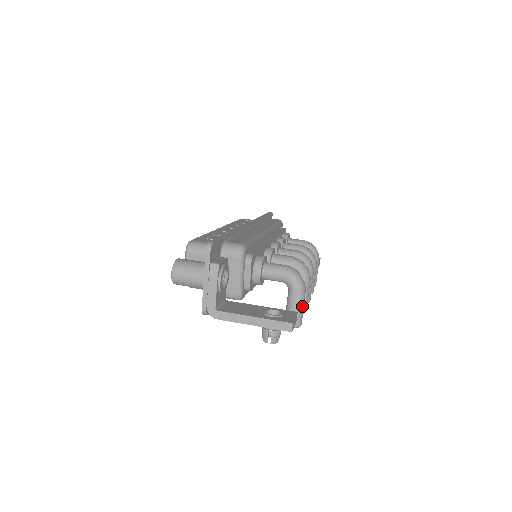
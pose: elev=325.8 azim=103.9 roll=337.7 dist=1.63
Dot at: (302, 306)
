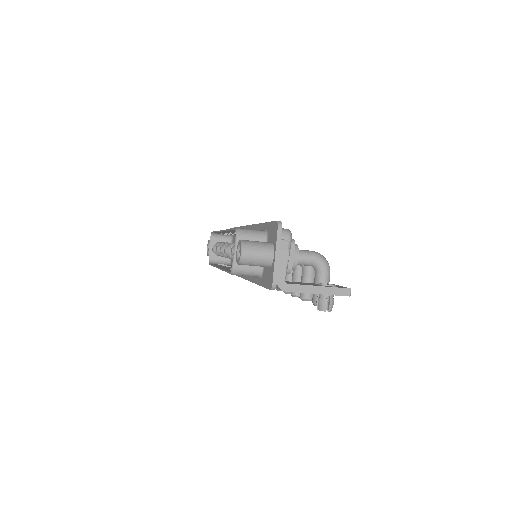
Dot at: occluded
